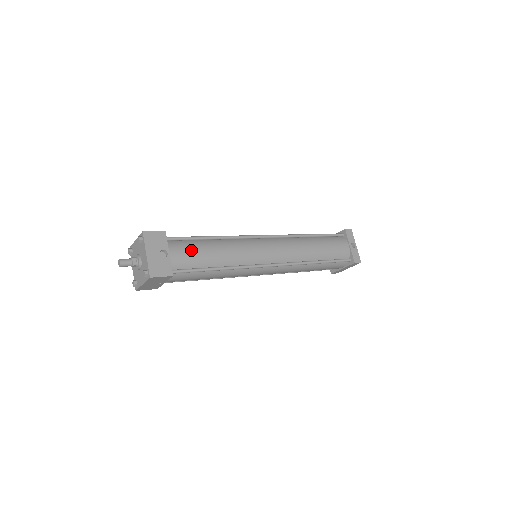
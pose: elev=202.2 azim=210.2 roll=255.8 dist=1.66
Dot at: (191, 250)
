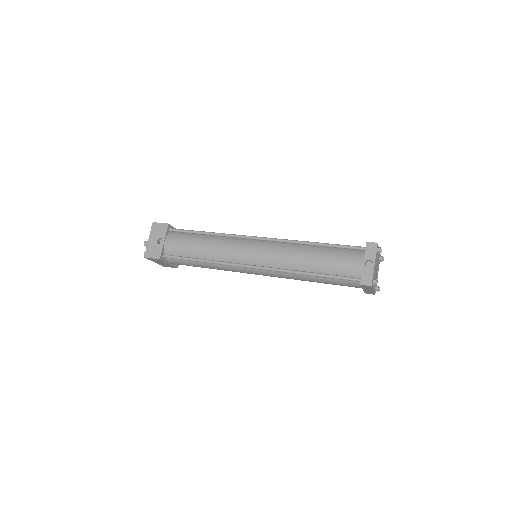
Dot at: (182, 241)
